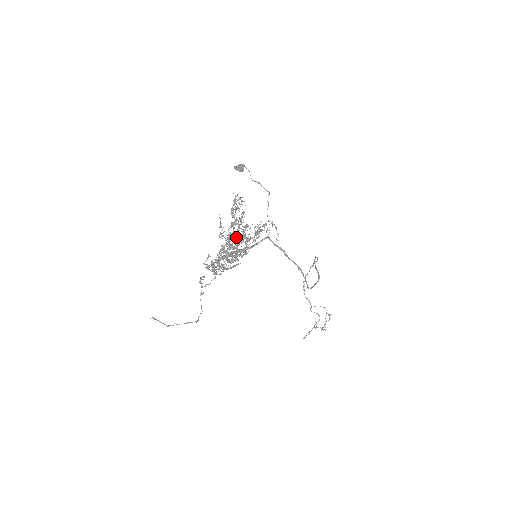
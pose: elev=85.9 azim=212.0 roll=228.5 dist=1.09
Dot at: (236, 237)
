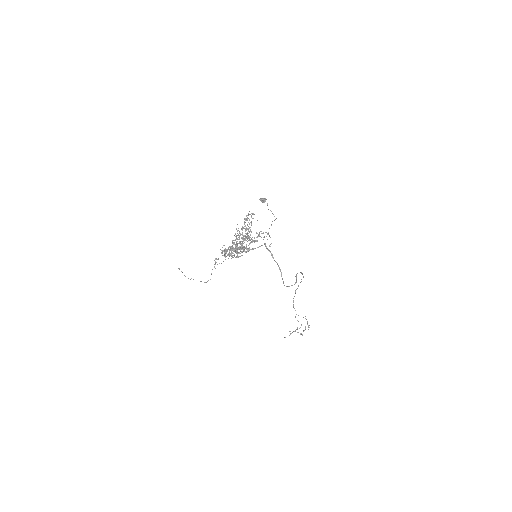
Dot at: occluded
